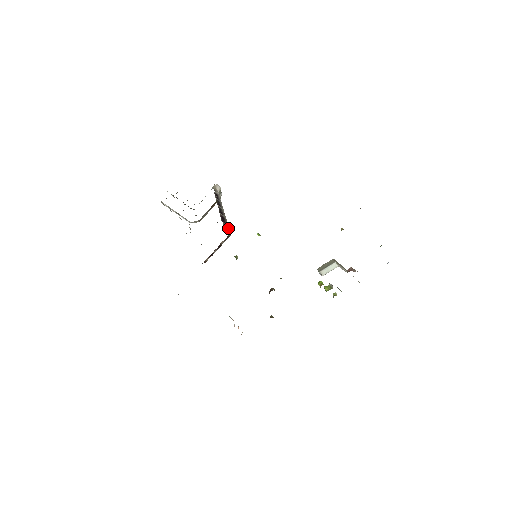
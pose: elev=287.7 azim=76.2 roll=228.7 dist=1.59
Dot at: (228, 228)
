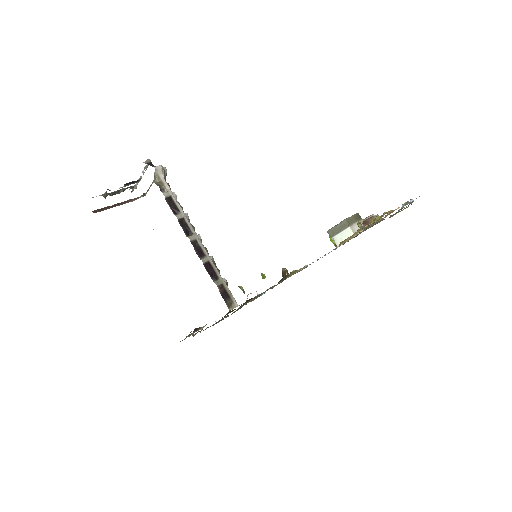
Dot at: (225, 286)
